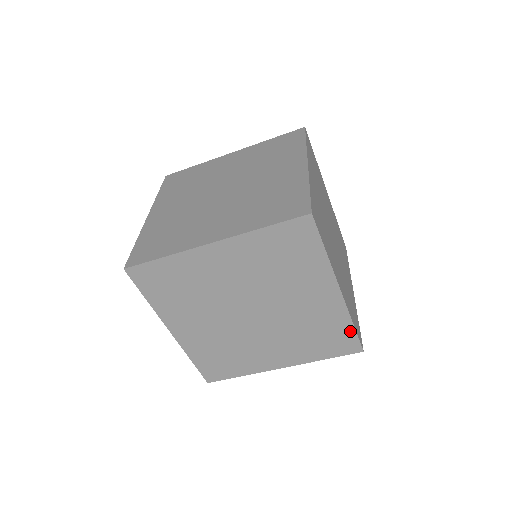
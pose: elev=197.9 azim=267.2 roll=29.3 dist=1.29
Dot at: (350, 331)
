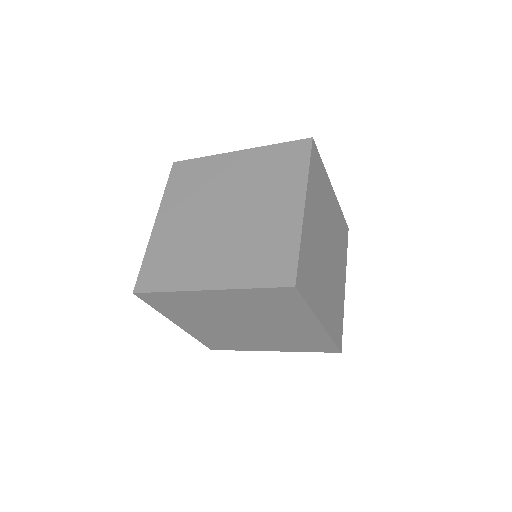
Dot at: (330, 343)
